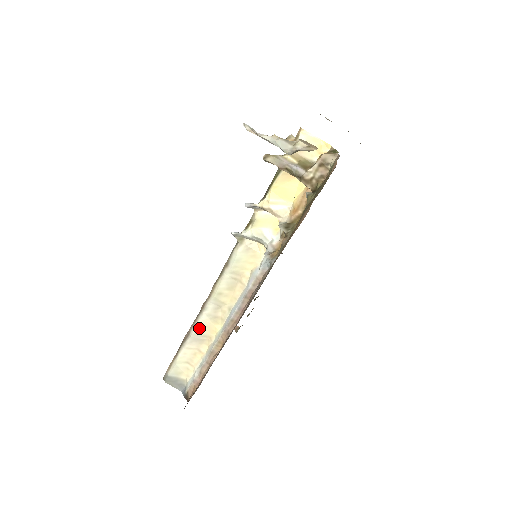
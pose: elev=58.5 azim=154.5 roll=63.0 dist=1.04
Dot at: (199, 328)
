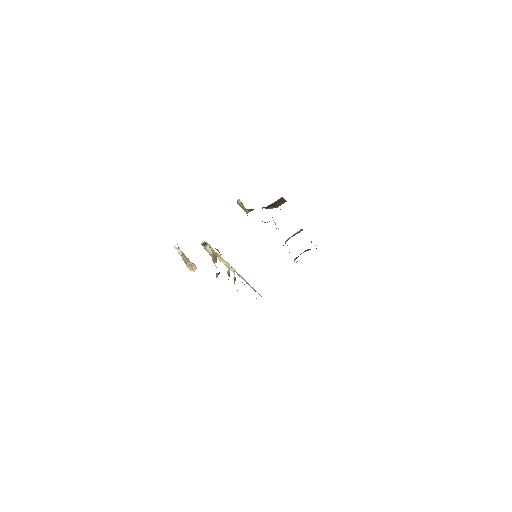
Dot at: occluded
